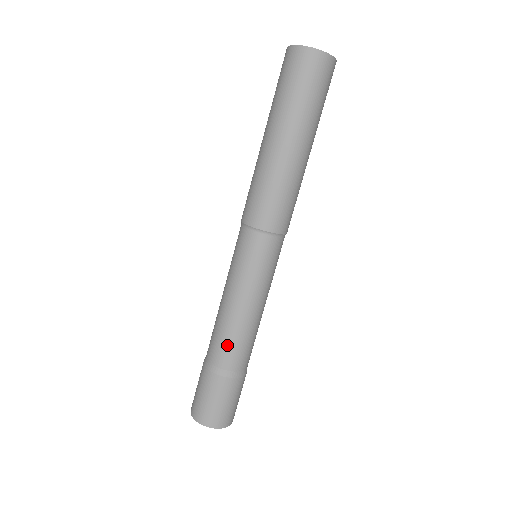
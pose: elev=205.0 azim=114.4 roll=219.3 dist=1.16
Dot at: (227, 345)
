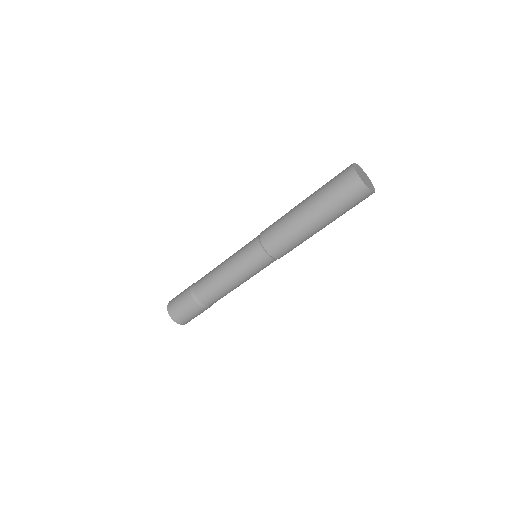
Dot at: (208, 289)
